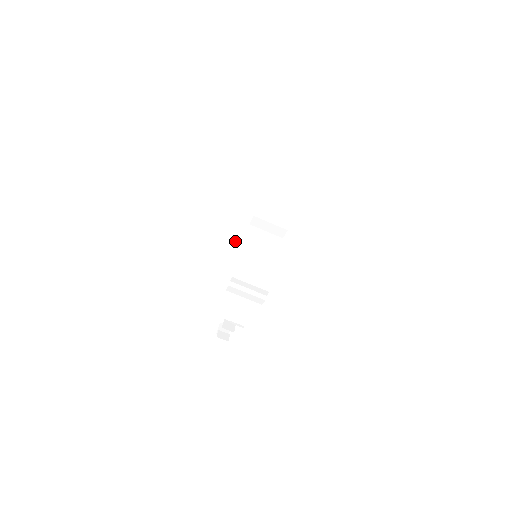
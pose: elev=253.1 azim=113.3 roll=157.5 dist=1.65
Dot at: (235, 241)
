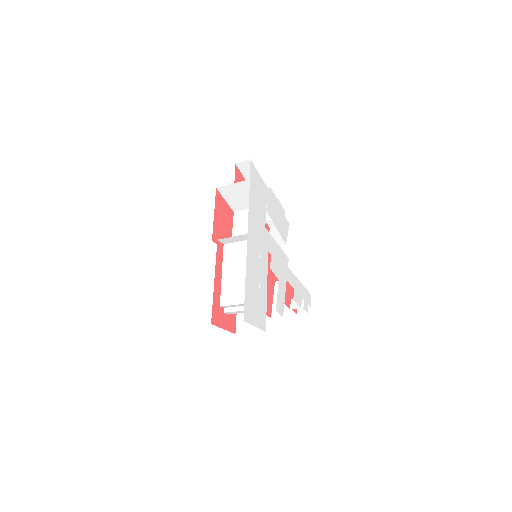
Dot at: occluded
